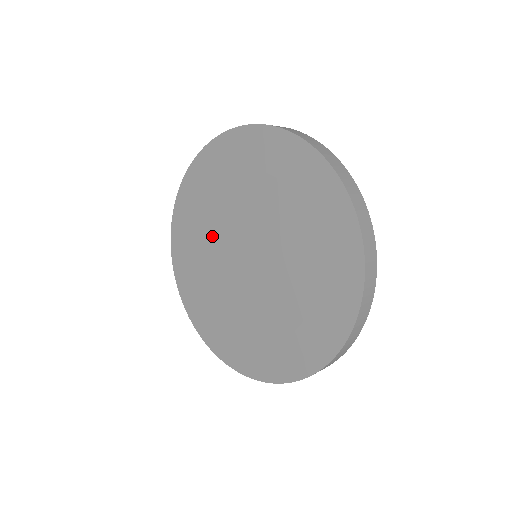
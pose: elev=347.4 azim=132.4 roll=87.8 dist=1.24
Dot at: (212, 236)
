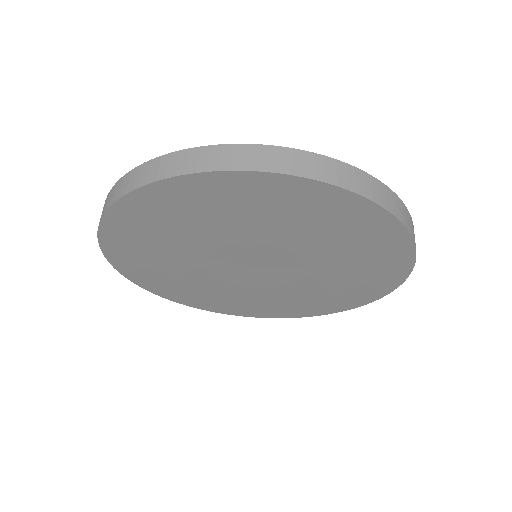
Dot at: (188, 257)
